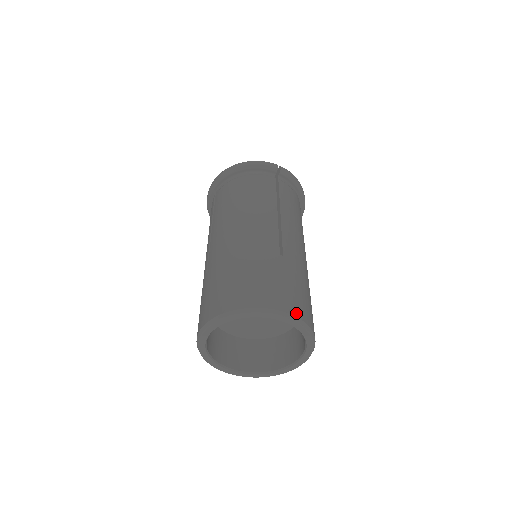
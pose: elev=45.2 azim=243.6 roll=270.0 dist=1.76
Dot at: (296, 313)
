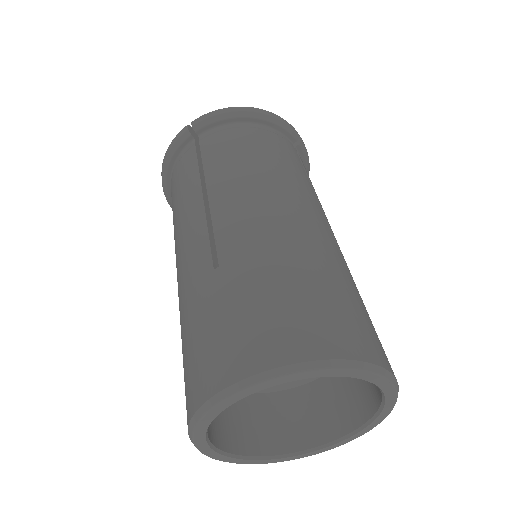
Dot at: occluded
